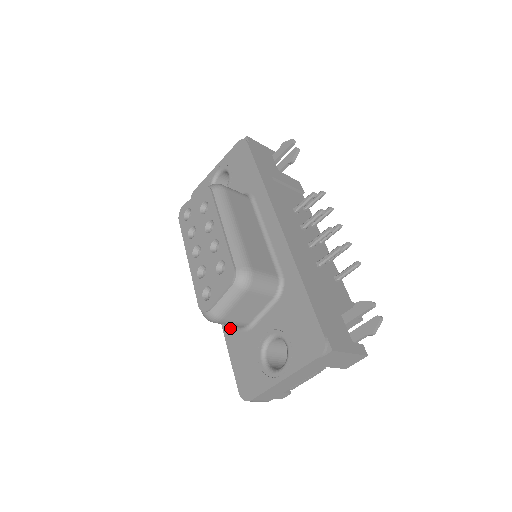
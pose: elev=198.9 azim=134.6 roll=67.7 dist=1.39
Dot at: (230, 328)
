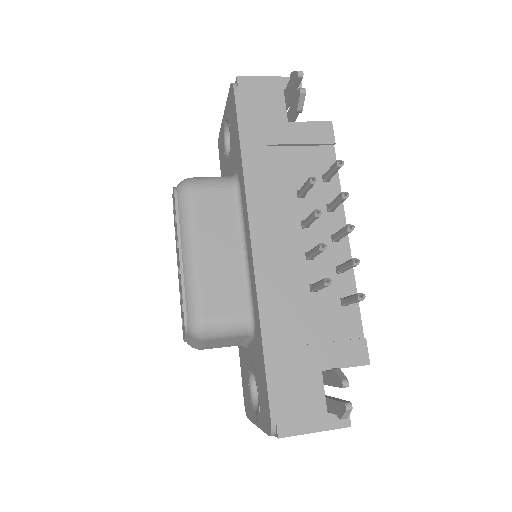
Dot at: occluded
